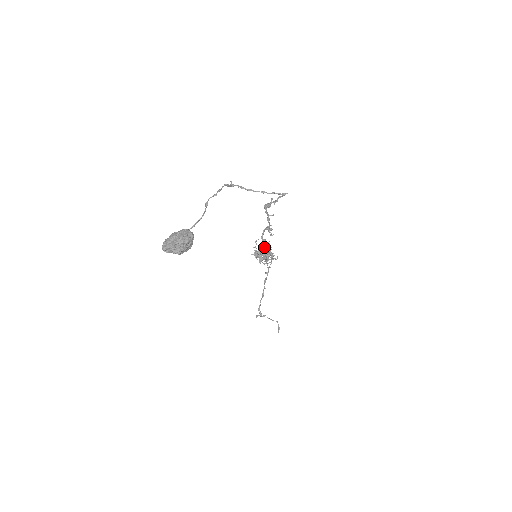
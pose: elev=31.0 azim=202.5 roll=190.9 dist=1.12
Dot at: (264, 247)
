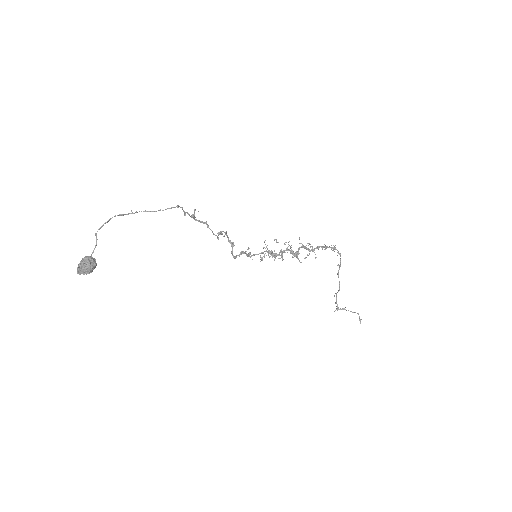
Dot at: (285, 244)
